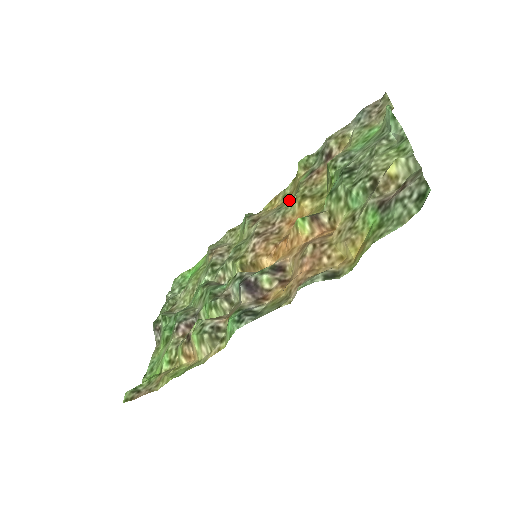
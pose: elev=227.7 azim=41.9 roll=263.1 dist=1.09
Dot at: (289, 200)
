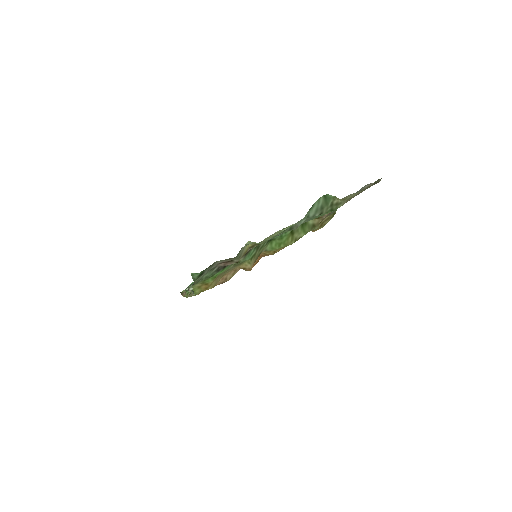
Dot at: occluded
